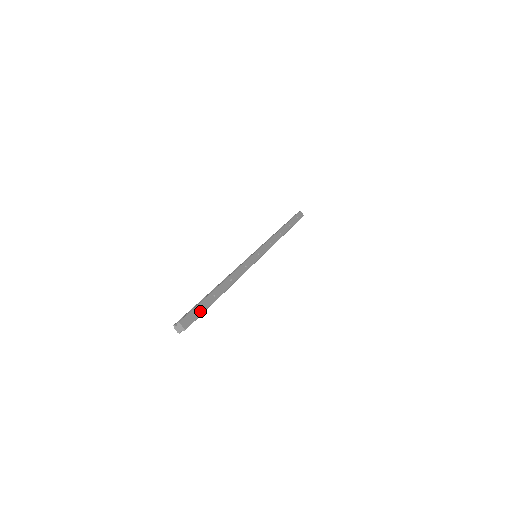
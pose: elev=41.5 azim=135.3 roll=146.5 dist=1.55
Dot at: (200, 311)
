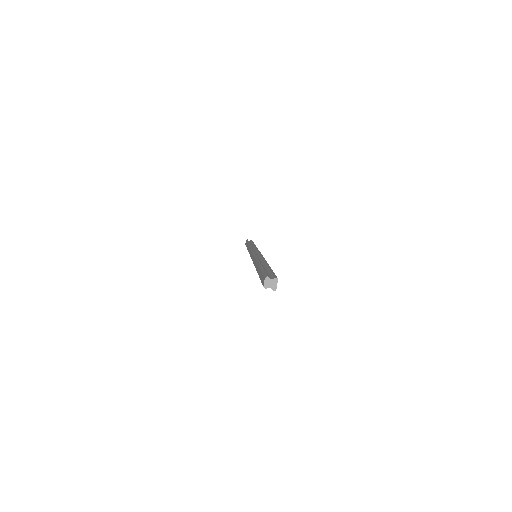
Dot at: occluded
